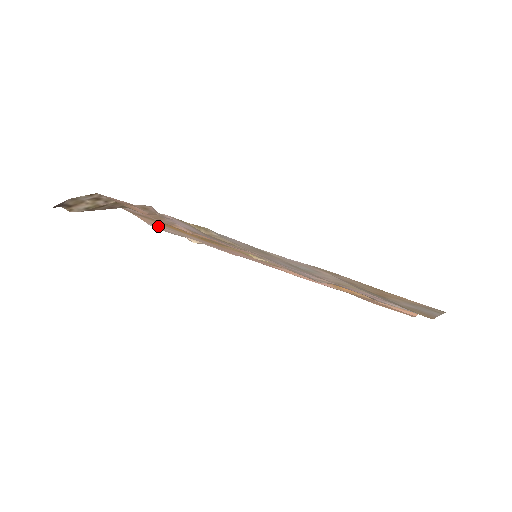
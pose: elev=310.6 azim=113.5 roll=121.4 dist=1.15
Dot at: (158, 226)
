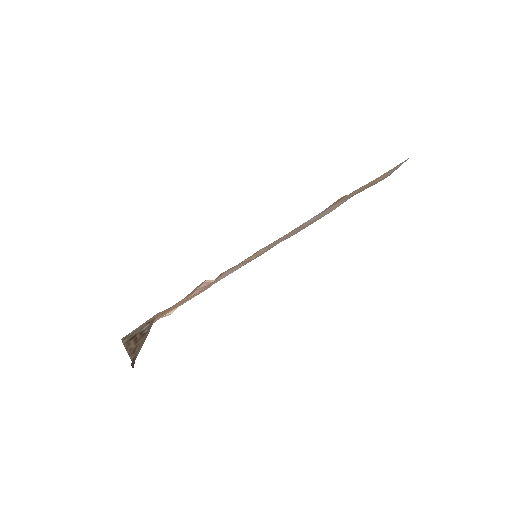
Dot at: occluded
